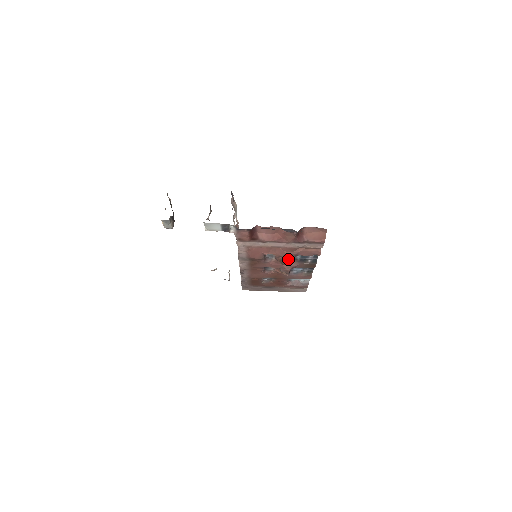
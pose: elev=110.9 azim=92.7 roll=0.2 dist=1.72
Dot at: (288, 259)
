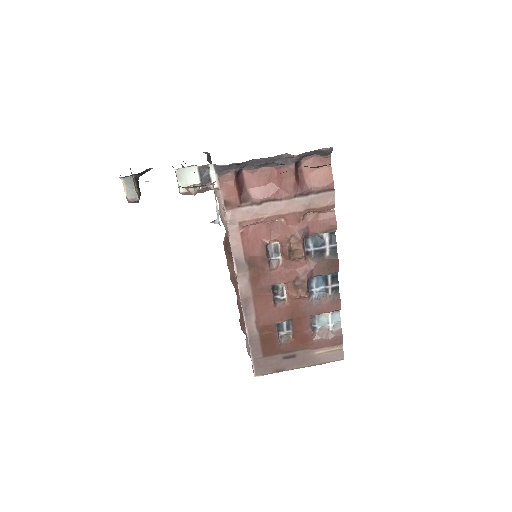
Dot at: (297, 240)
